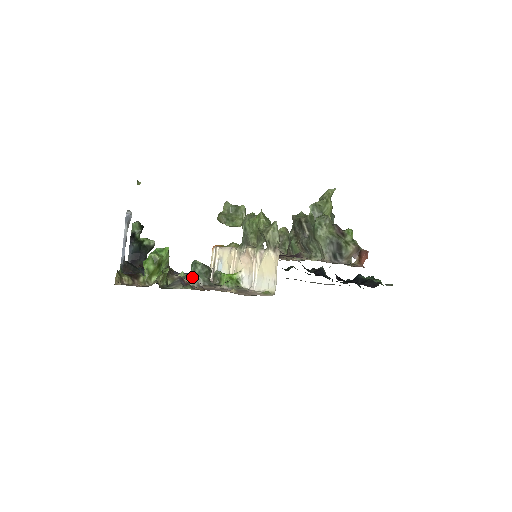
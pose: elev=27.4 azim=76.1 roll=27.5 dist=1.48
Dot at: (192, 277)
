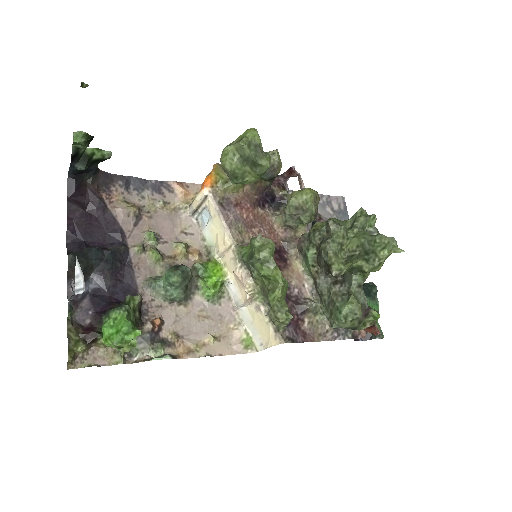
Dot at: (165, 295)
